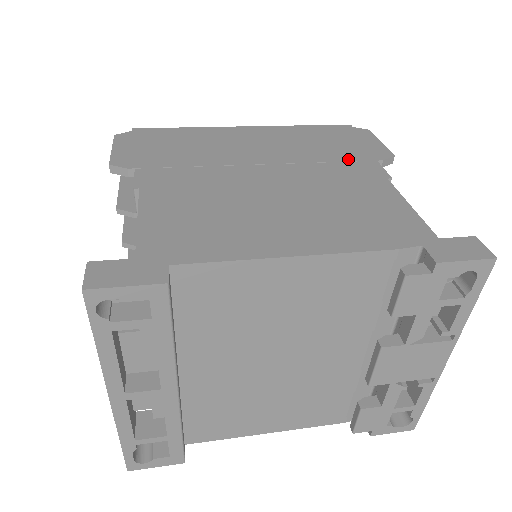
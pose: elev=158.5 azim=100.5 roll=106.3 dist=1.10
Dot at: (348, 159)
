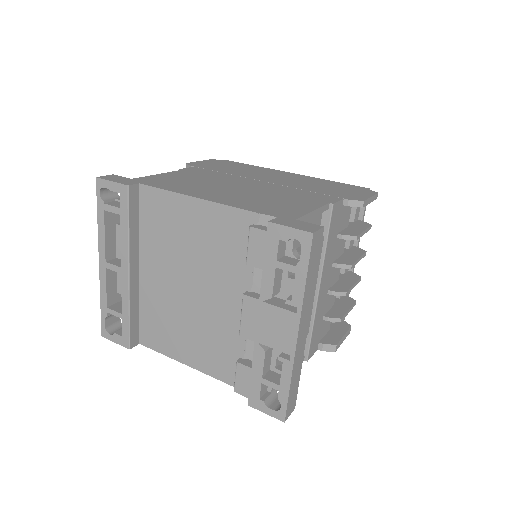
Dot at: (324, 193)
